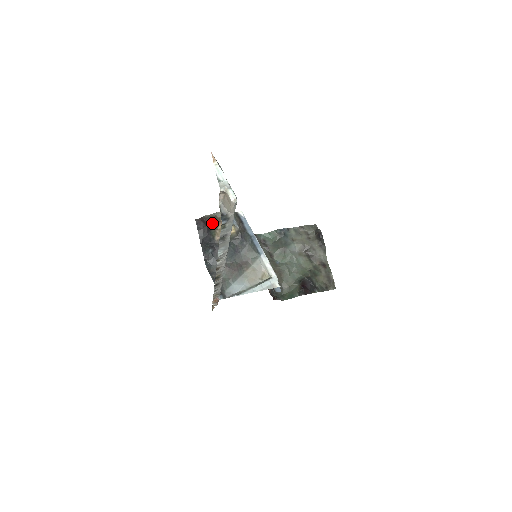
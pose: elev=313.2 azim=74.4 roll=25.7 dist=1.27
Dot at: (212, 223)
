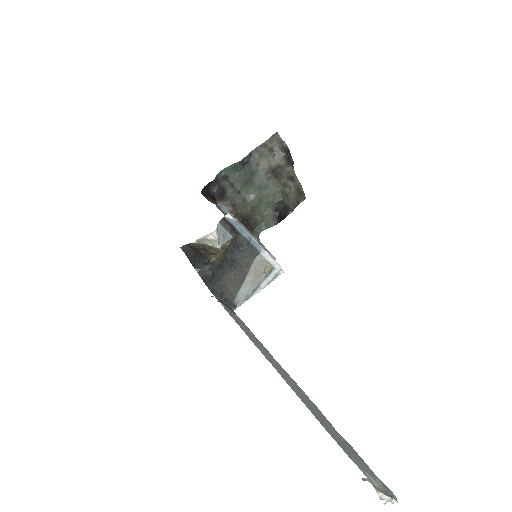
Dot at: (206, 251)
